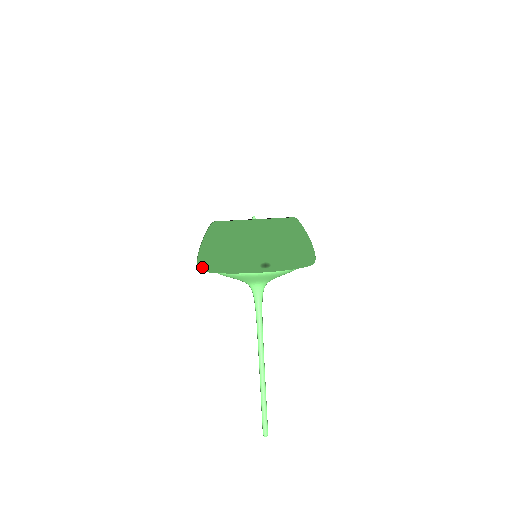
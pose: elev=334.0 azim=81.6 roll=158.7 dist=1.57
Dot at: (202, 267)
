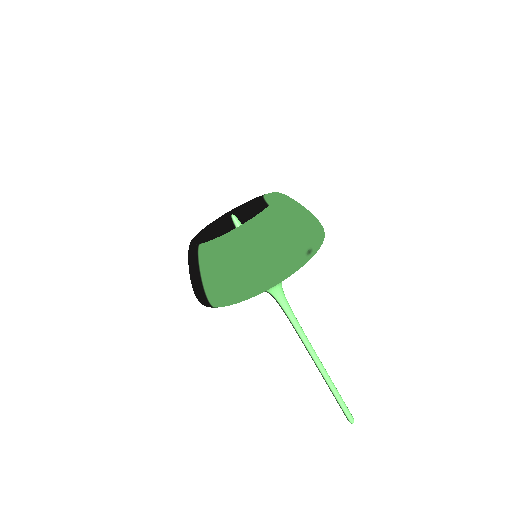
Dot at: (233, 300)
